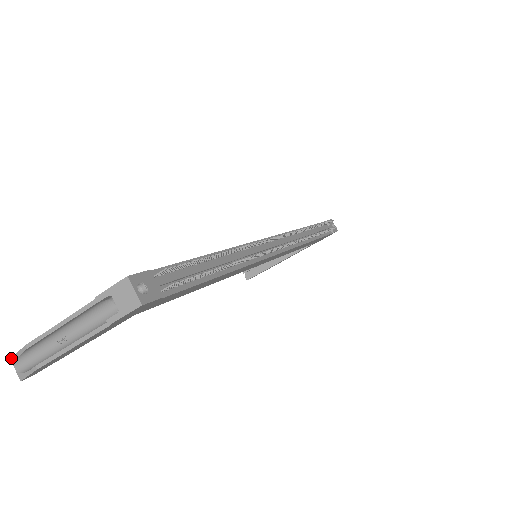
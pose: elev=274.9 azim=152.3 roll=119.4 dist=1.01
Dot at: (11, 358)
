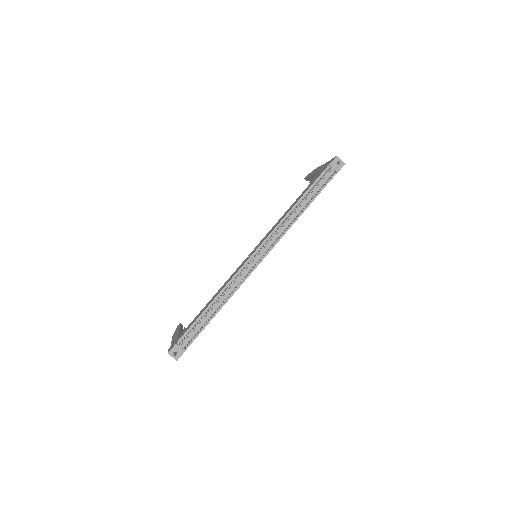
Dot at: occluded
